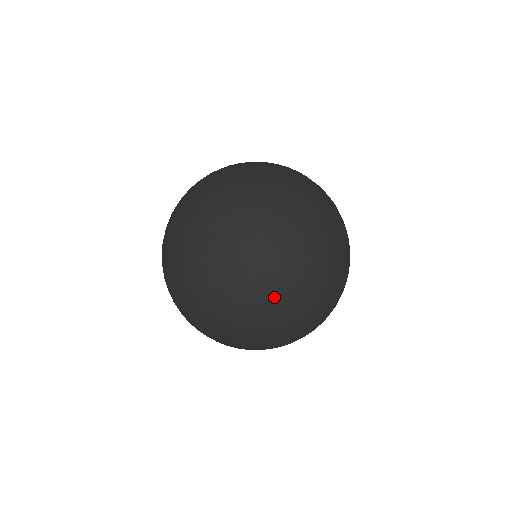
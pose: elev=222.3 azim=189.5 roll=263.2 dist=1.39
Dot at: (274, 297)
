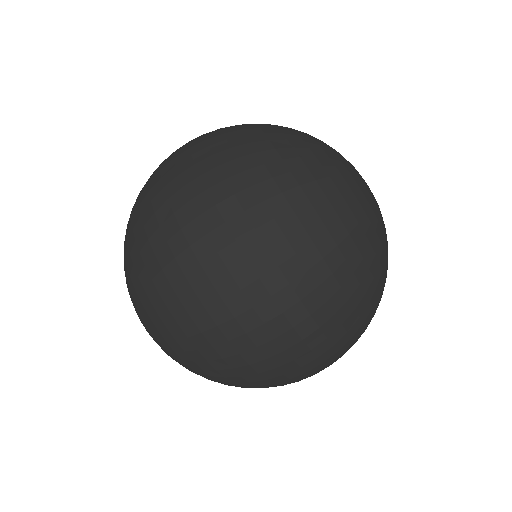
Dot at: (350, 293)
